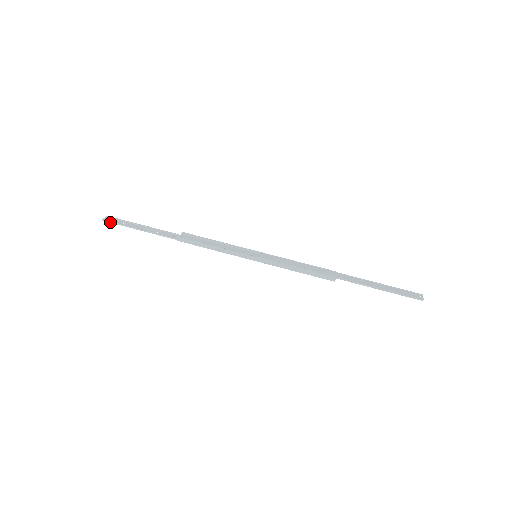
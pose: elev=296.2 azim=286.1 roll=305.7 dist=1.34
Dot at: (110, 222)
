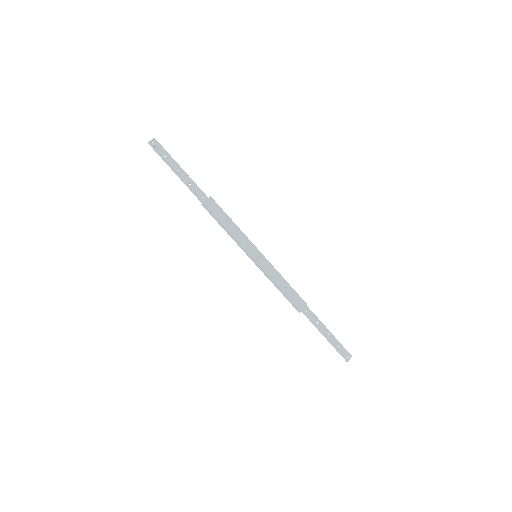
Dot at: (154, 149)
